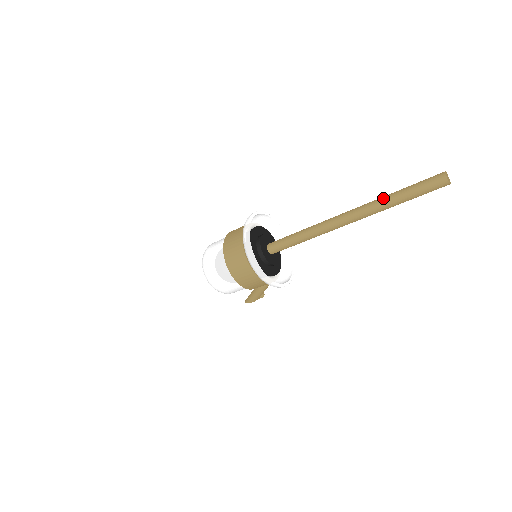
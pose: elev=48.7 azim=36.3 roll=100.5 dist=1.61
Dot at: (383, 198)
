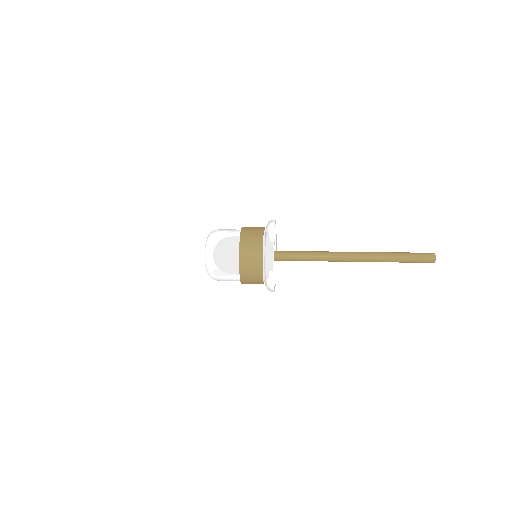
Dot at: (386, 255)
